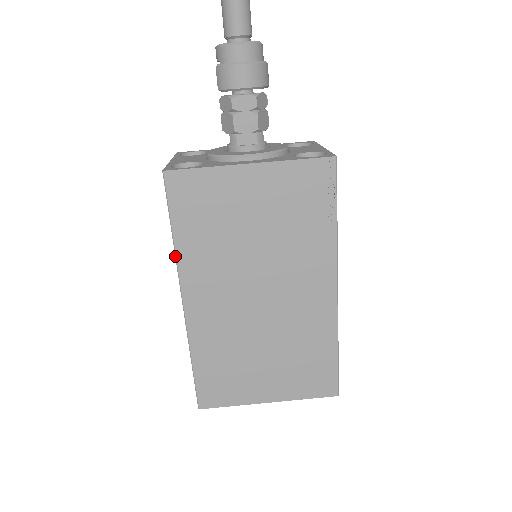
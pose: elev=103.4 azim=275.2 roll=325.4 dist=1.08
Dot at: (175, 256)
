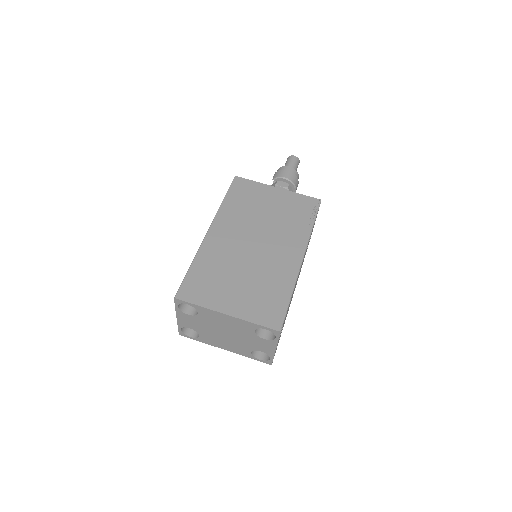
Dot at: (219, 208)
